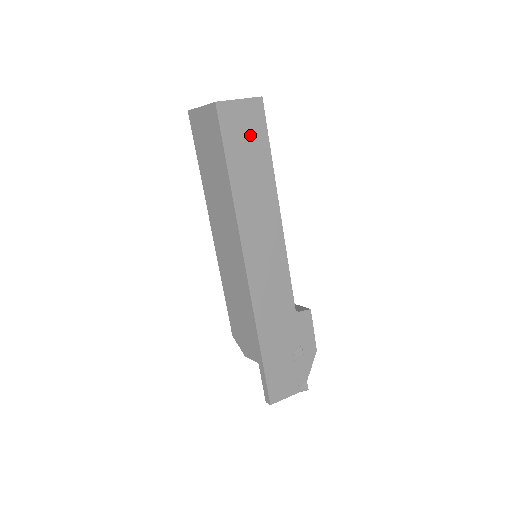
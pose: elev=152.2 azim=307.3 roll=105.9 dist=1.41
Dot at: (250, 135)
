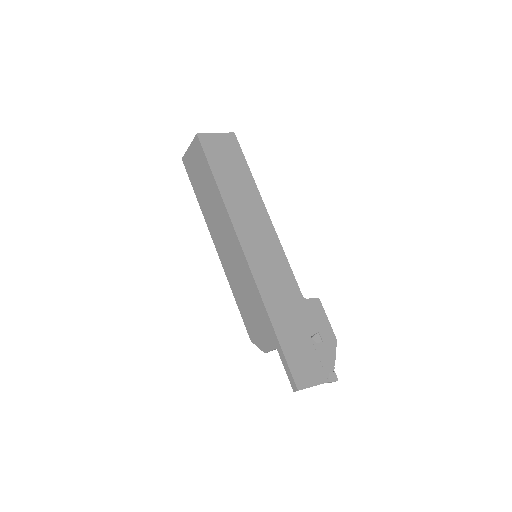
Dot at: (229, 156)
